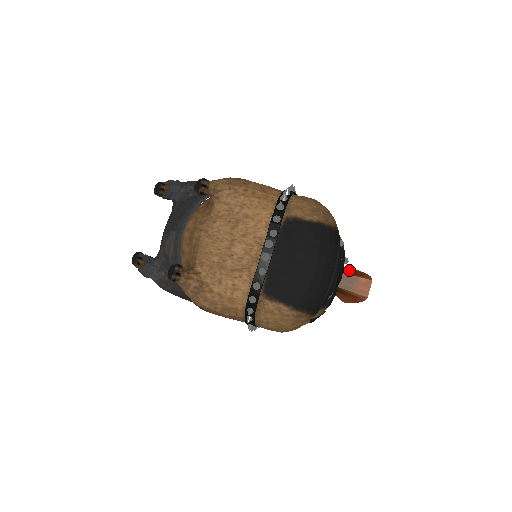
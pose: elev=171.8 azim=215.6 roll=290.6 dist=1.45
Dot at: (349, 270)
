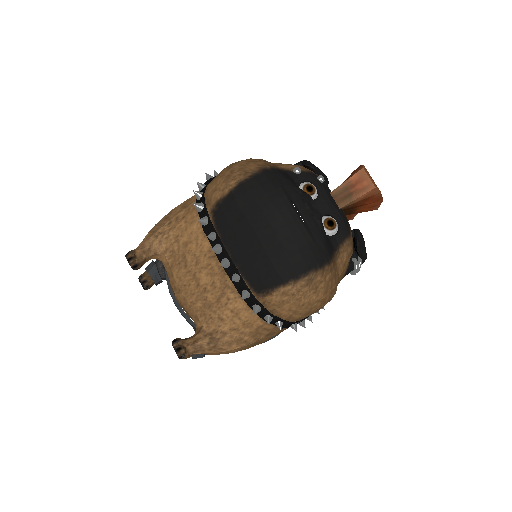
Dot at: (347, 178)
